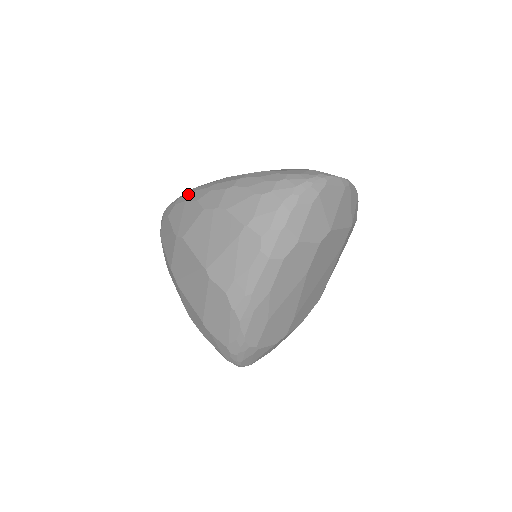
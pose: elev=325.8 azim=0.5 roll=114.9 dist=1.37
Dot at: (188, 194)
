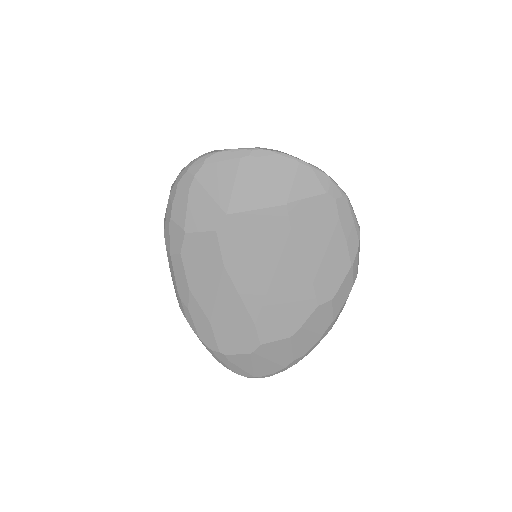
Dot at: occluded
